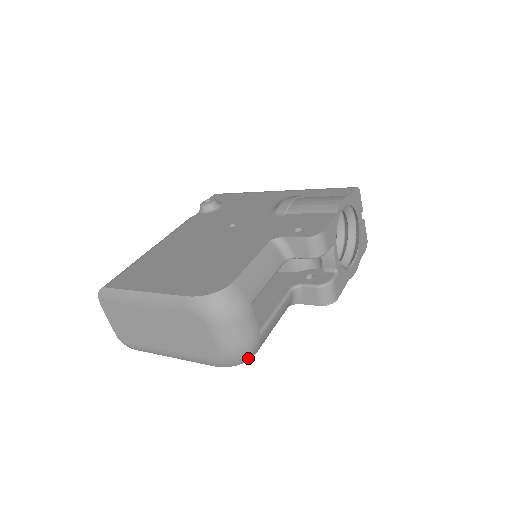
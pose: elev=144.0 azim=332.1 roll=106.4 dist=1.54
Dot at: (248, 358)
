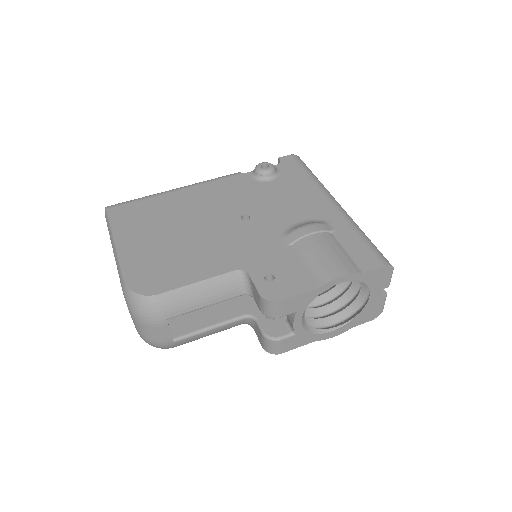
Dot at: (161, 348)
